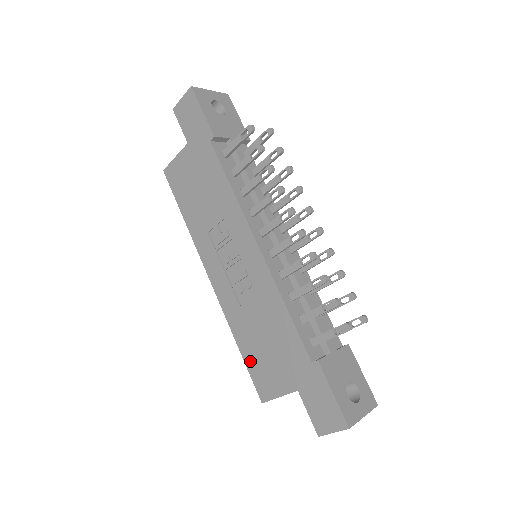
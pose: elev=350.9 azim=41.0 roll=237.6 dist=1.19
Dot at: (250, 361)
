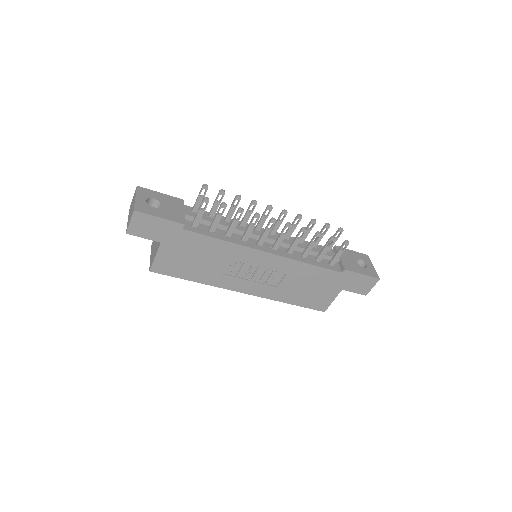
Dot at: (304, 303)
